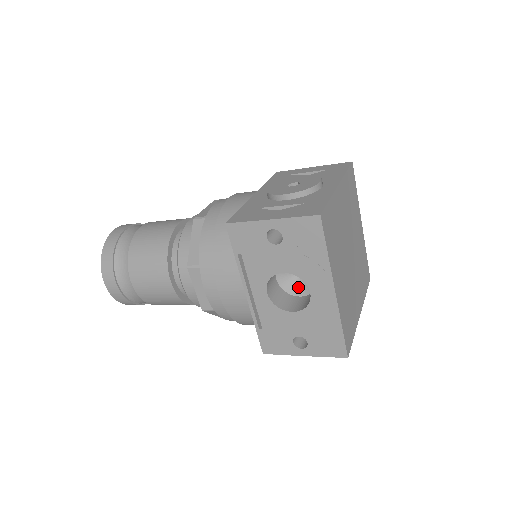
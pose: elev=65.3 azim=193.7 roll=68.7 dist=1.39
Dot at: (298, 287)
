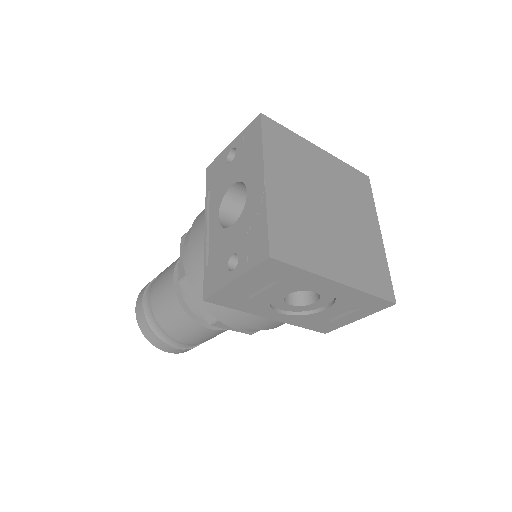
Dot at: occluded
